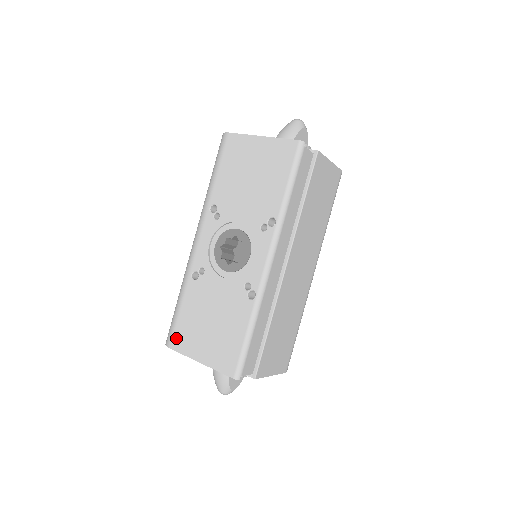
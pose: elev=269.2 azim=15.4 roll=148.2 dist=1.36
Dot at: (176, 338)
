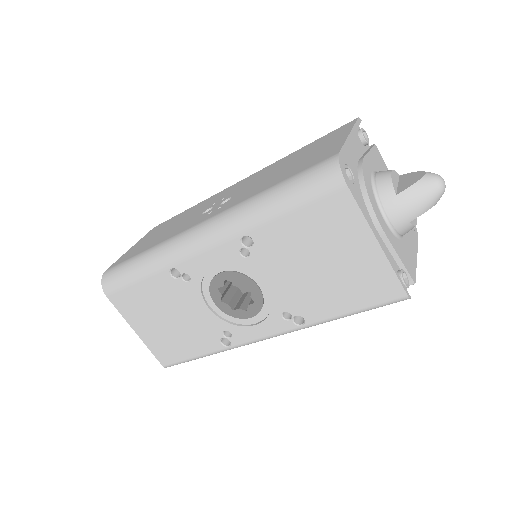
Dot at: (118, 296)
